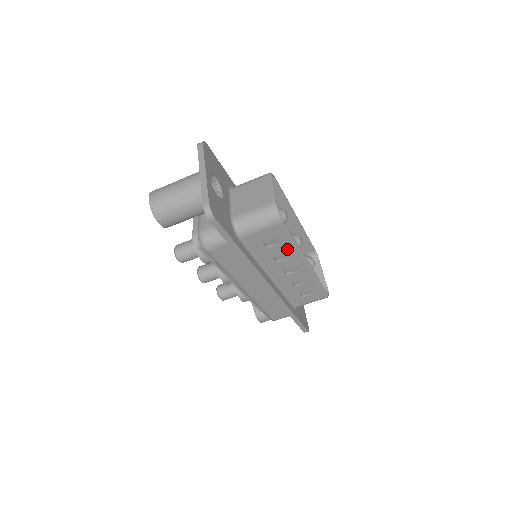
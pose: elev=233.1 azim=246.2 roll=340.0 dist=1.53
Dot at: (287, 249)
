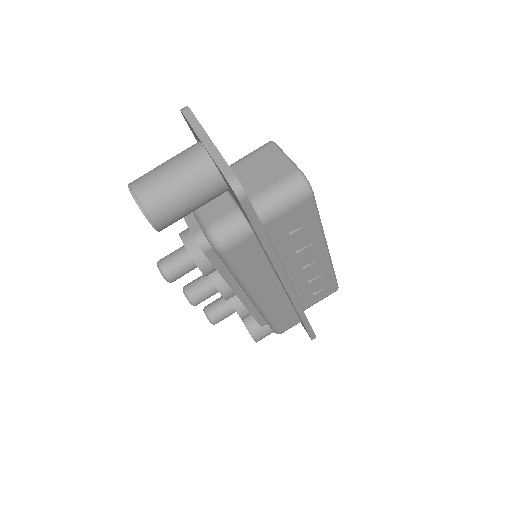
Dot at: (311, 233)
